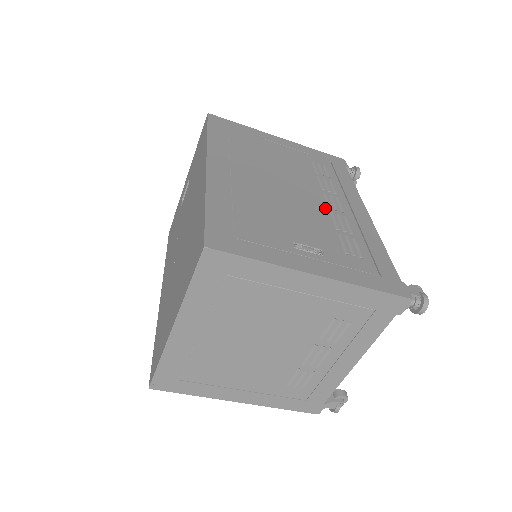
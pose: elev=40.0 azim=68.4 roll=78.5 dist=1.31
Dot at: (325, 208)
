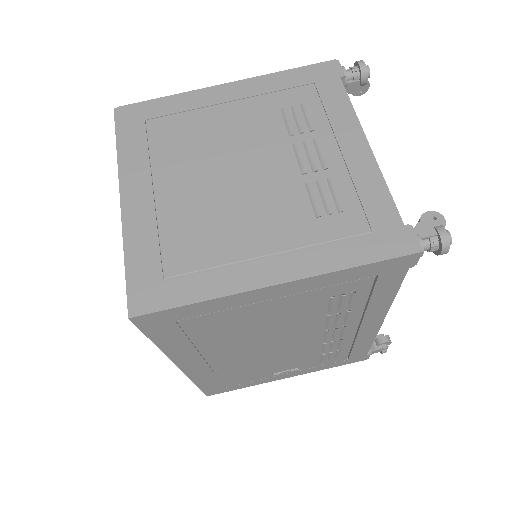
Dot at: occluded
